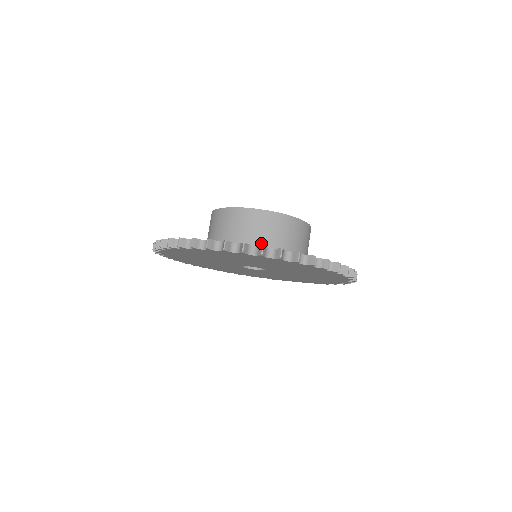
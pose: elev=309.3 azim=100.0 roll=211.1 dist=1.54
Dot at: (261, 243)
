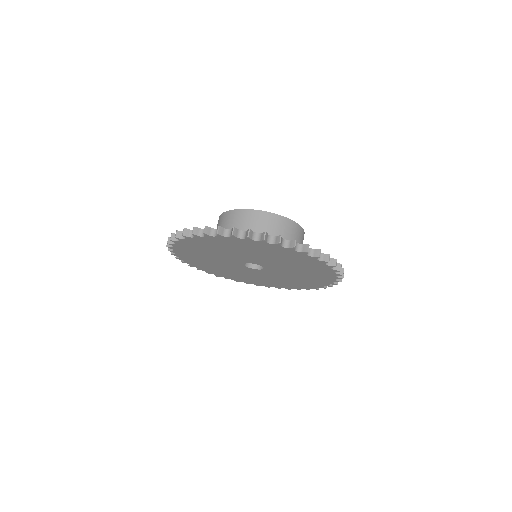
Dot at: occluded
